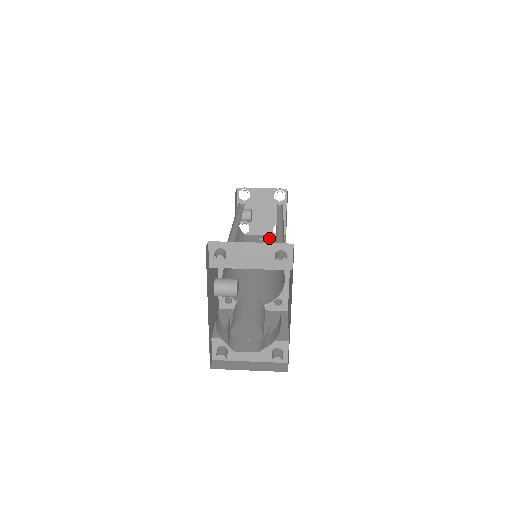
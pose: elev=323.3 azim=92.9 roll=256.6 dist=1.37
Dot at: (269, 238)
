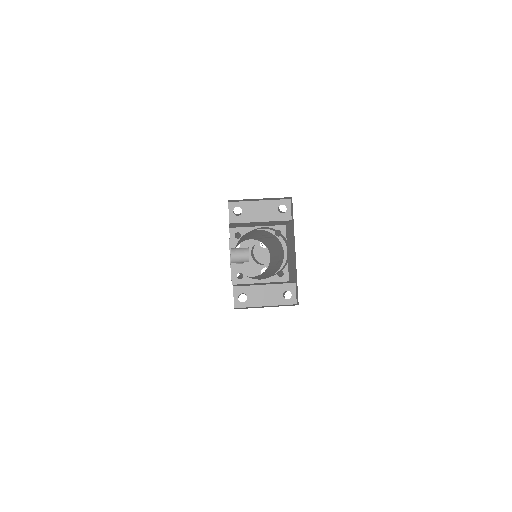
Dot at: occluded
